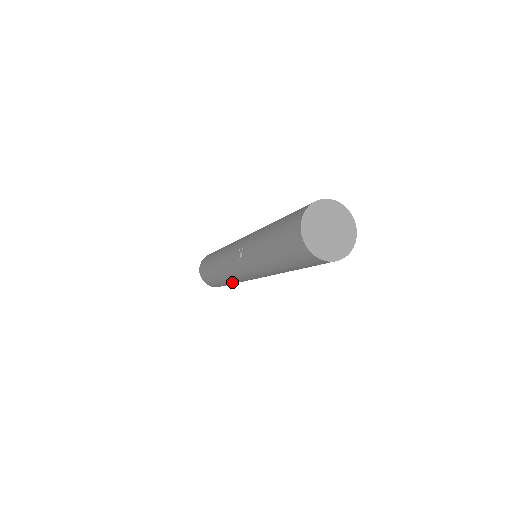
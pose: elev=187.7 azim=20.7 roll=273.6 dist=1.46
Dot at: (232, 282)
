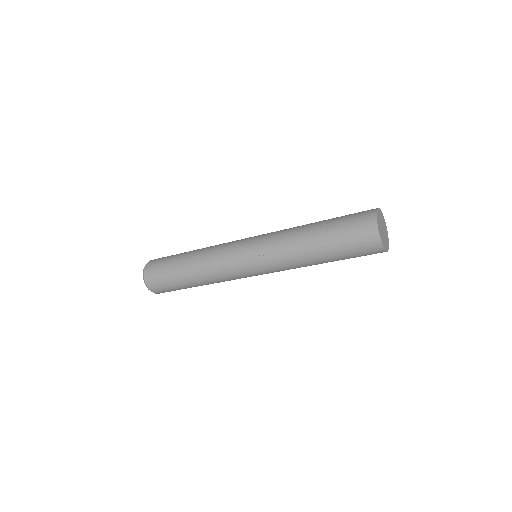
Dot at: occluded
